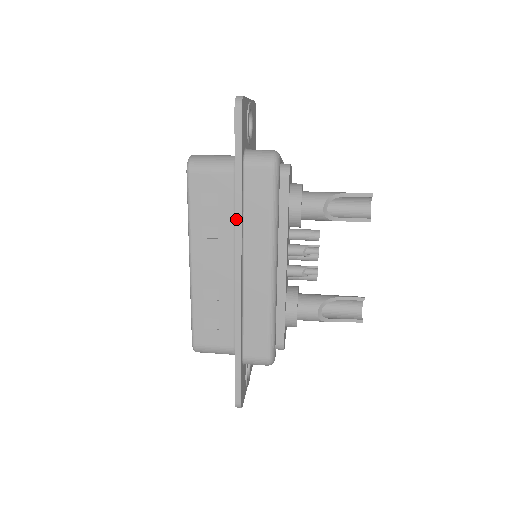
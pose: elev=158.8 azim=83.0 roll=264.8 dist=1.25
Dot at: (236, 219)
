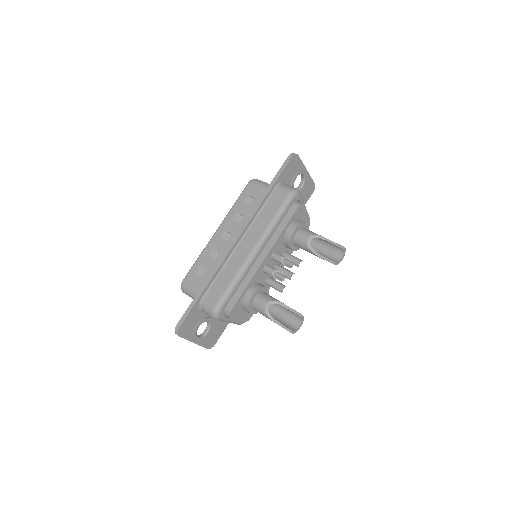
Dot at: (253, 210)
